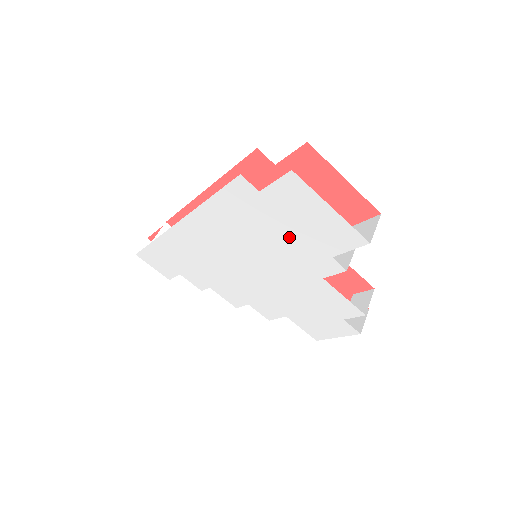
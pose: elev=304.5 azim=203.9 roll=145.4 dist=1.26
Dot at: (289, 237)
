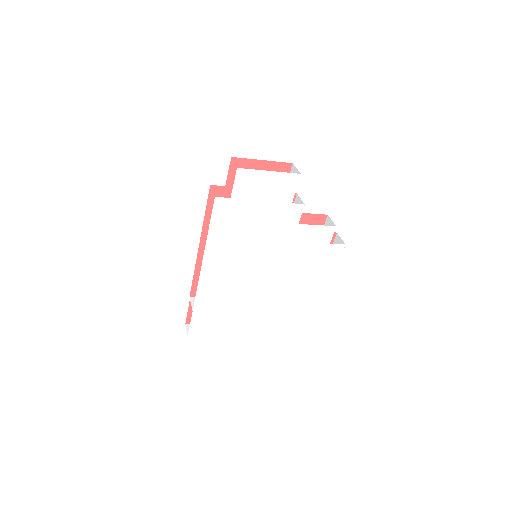
Dot at: (263, 213)
